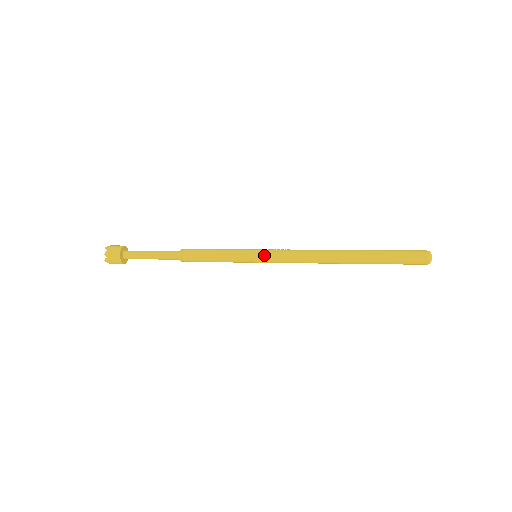
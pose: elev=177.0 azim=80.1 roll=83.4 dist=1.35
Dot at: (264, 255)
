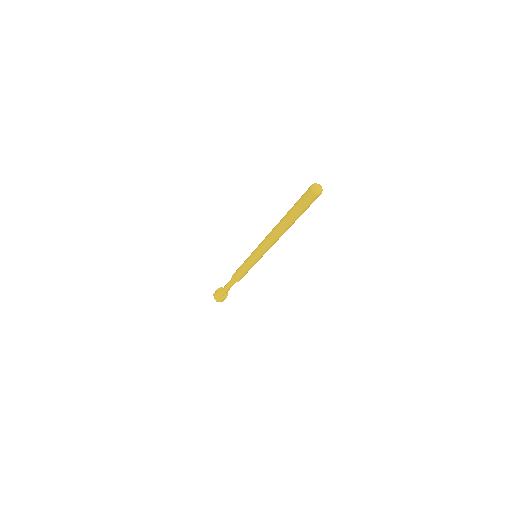
Dot at: (254, 254)
